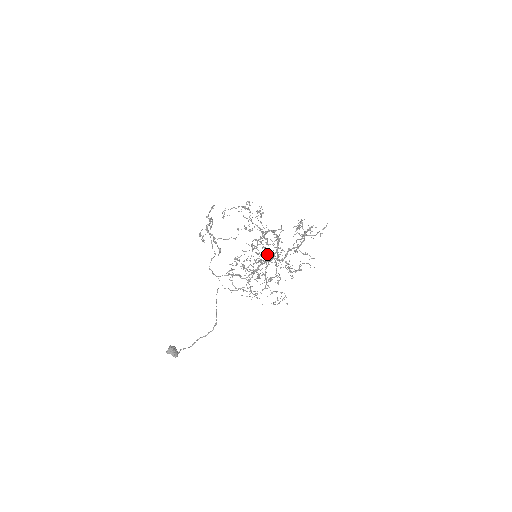
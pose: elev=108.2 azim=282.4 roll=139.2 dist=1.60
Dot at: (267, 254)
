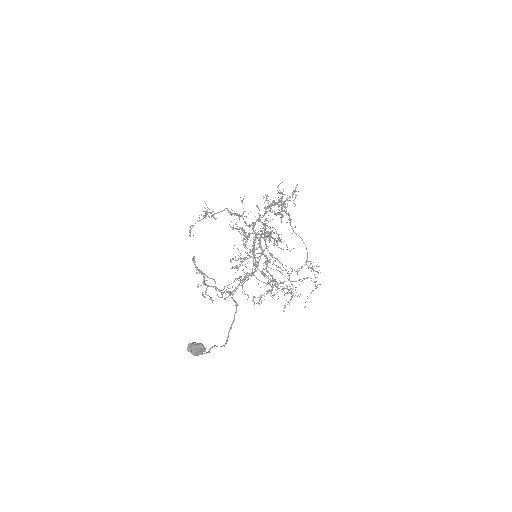
Dot at: (248, 225)
